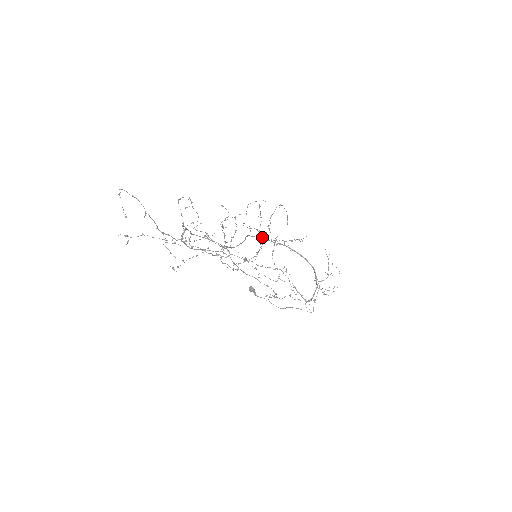
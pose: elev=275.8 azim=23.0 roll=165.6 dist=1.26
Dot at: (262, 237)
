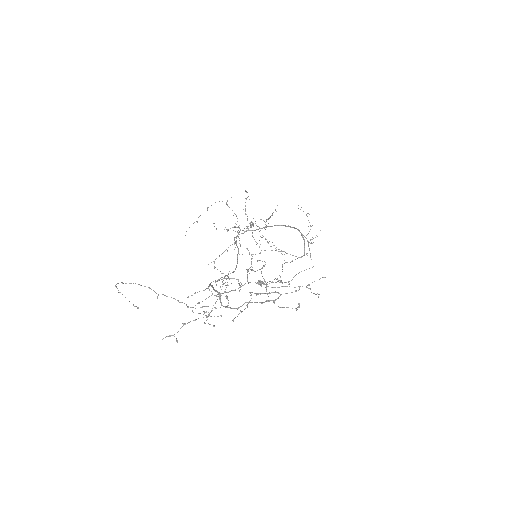
Dot at: (244, 232)
